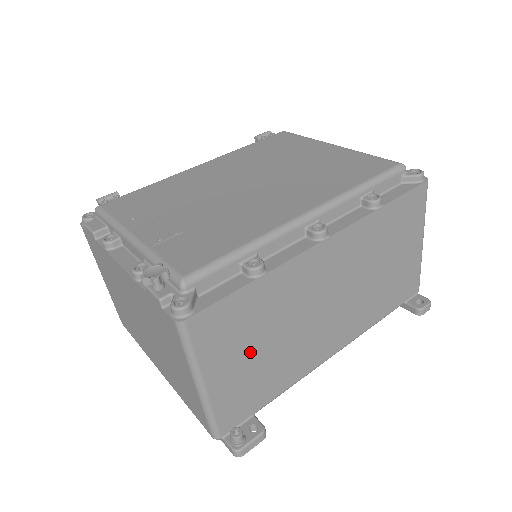
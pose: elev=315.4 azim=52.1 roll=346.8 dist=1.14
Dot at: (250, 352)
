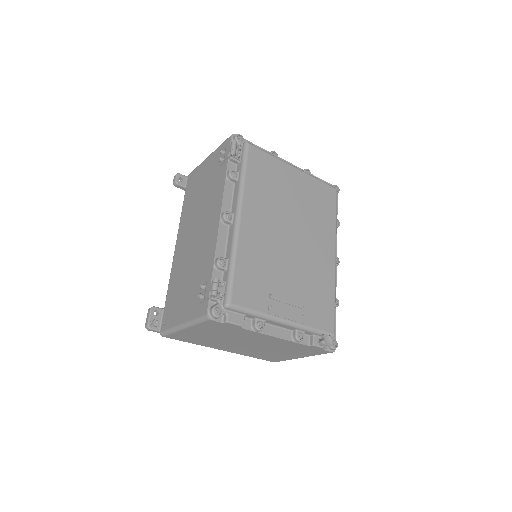
Dot at: occluded
